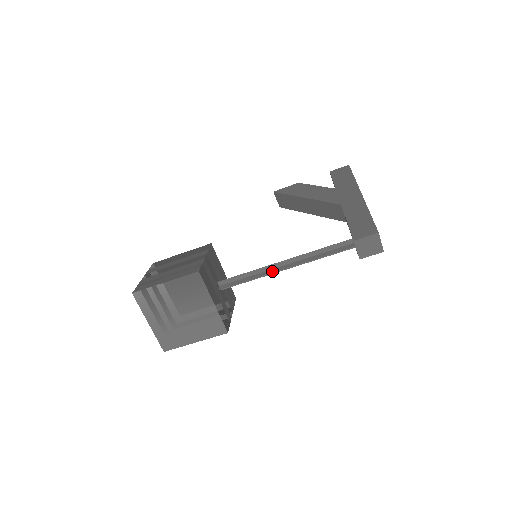
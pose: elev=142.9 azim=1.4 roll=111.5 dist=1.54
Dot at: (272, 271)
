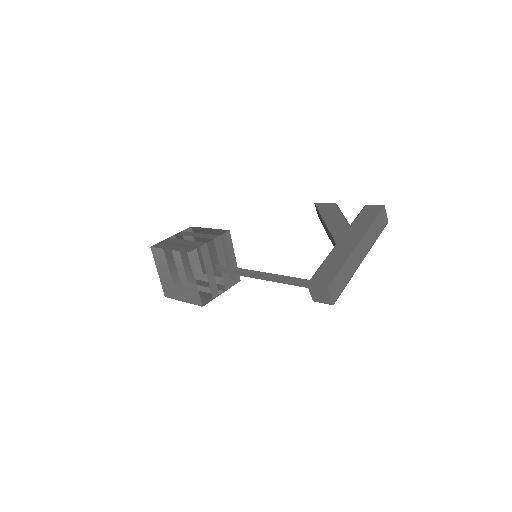
Dot at: (251, 276)
